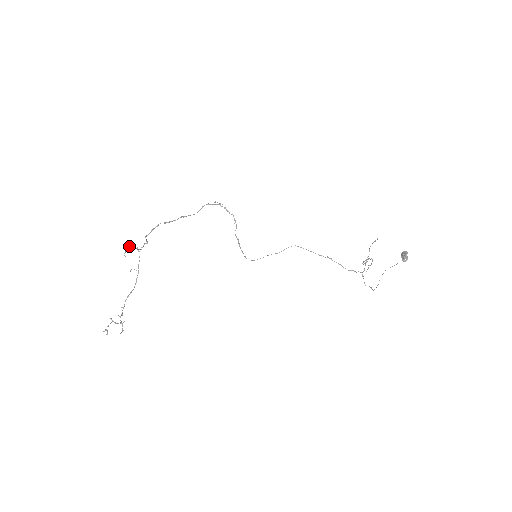
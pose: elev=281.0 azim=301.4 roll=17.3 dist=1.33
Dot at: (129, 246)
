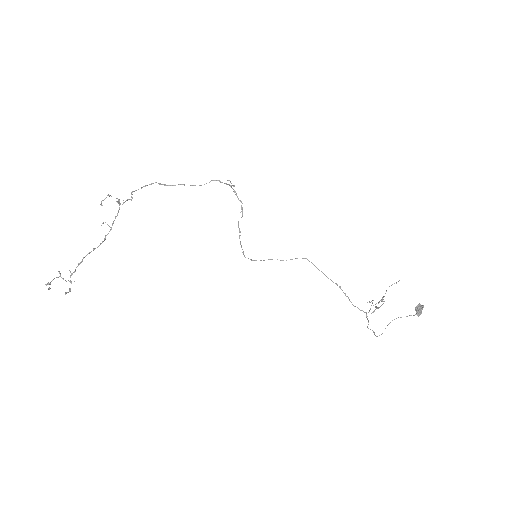
Dot at: (110, 195)
